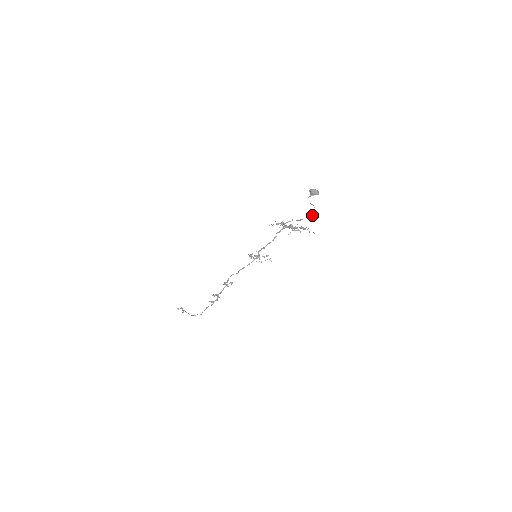
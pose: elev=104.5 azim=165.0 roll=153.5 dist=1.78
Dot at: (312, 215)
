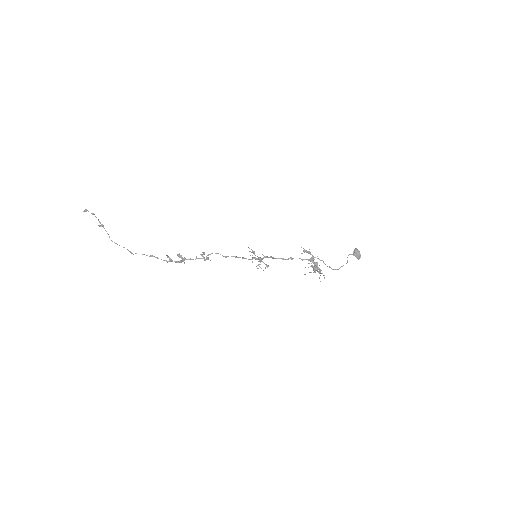
Dot at: (337, 269)
